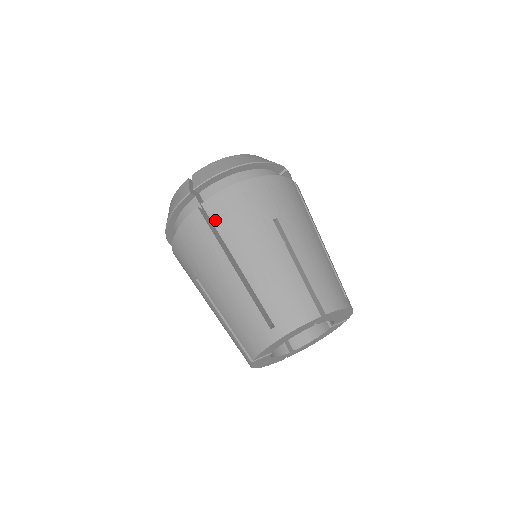
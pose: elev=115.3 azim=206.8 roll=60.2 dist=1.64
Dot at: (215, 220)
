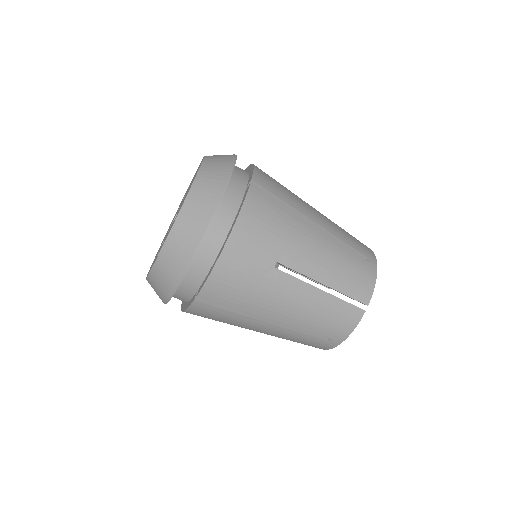
Dot at: (222, 302)
